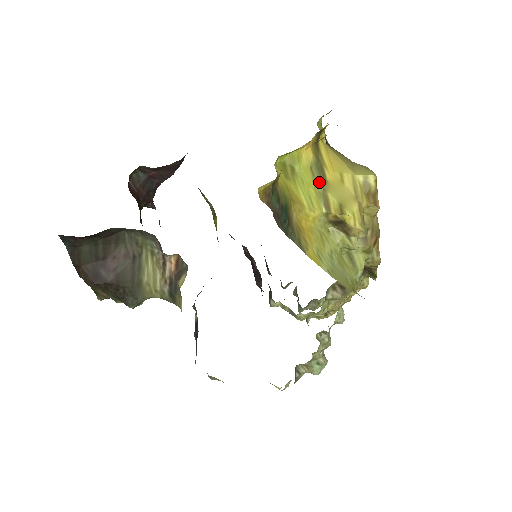
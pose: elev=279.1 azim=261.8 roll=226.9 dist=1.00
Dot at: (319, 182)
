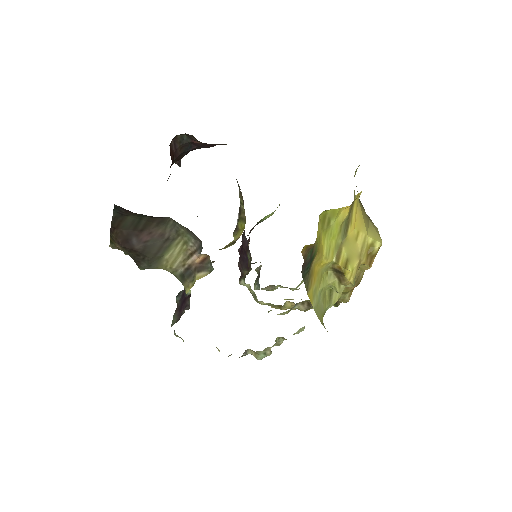
Dot at: (341, 236)
